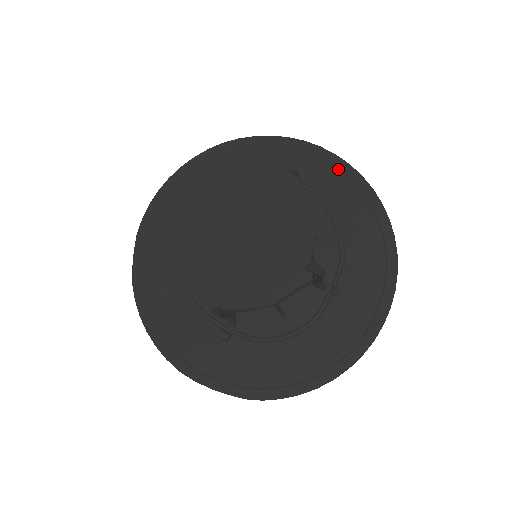
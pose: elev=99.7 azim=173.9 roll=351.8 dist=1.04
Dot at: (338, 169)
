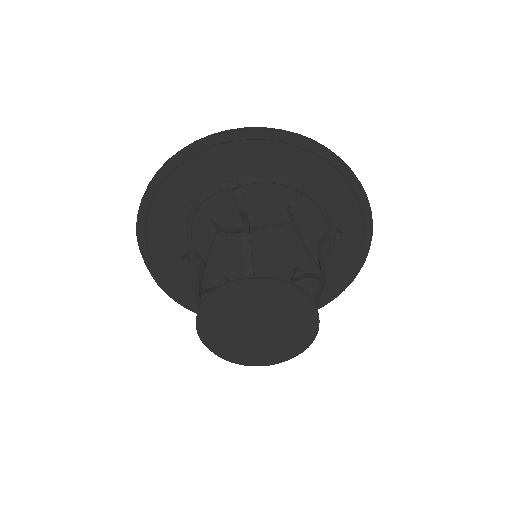
Dot at: (359, 254)
